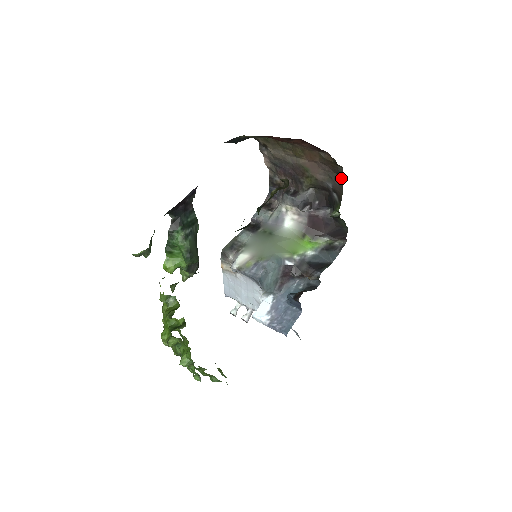
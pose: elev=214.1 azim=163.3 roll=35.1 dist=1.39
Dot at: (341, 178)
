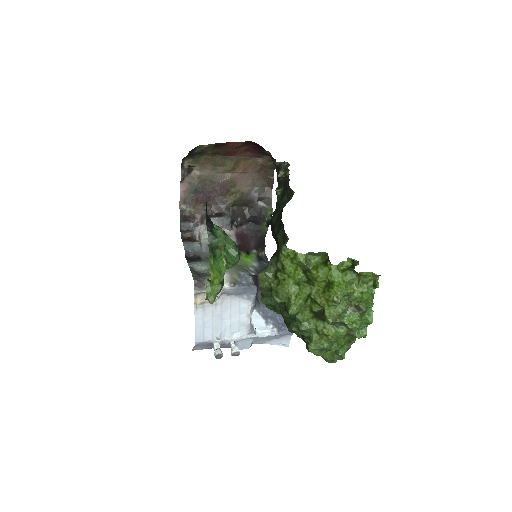
Dot at: (272, 181)
